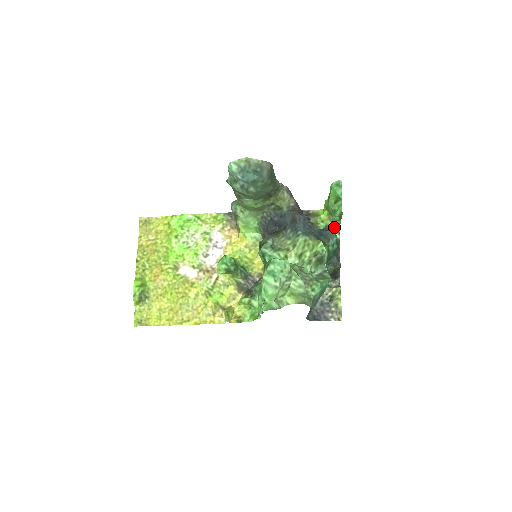
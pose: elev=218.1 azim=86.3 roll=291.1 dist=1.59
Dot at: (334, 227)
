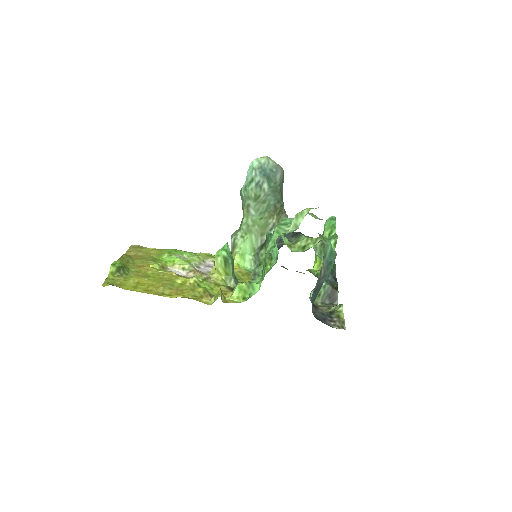
Dot at: occluded
